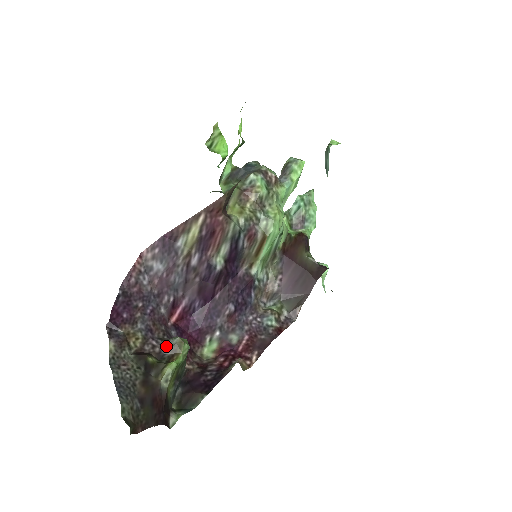
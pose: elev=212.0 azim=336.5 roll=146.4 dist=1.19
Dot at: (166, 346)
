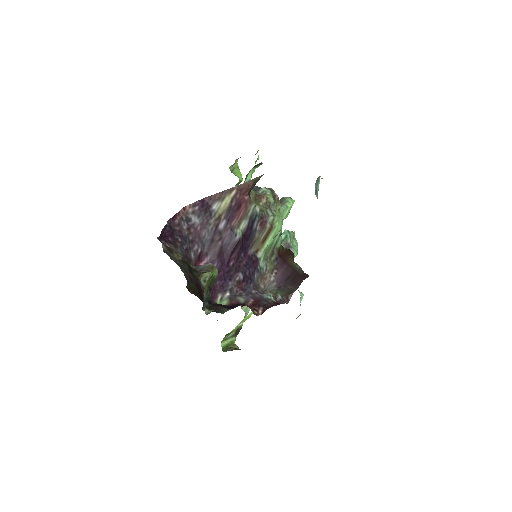
Dot at: (200, 267)
